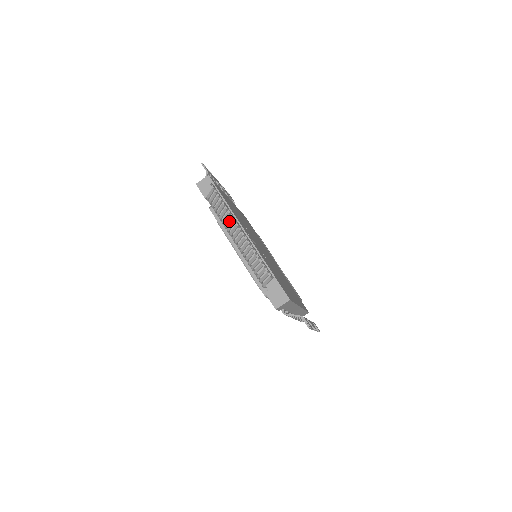
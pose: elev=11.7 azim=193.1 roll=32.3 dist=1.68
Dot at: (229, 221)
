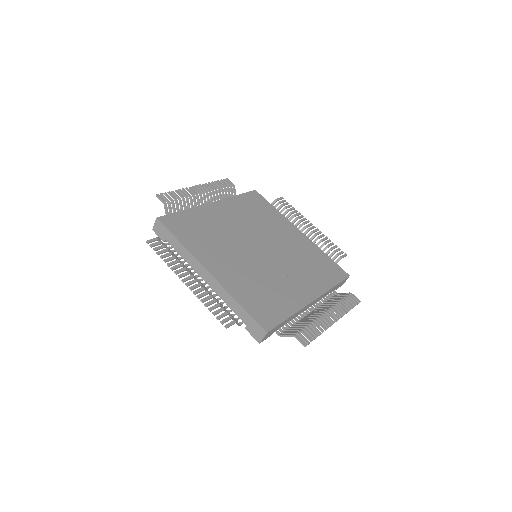
Dot at: occluded
